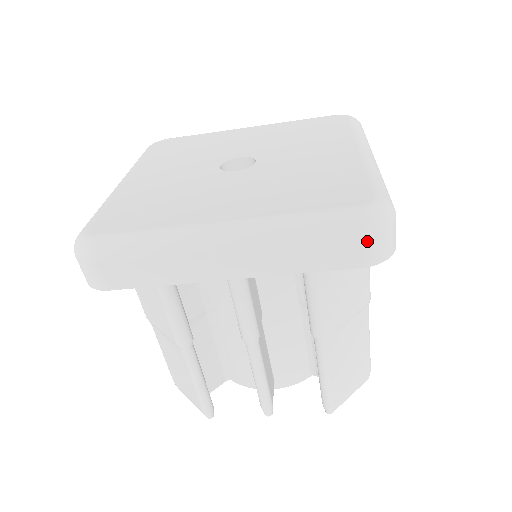
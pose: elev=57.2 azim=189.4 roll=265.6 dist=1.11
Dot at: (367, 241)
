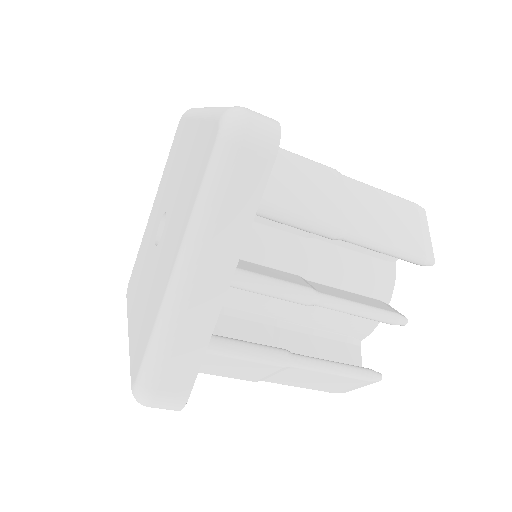
Dot at: (249, 144)
